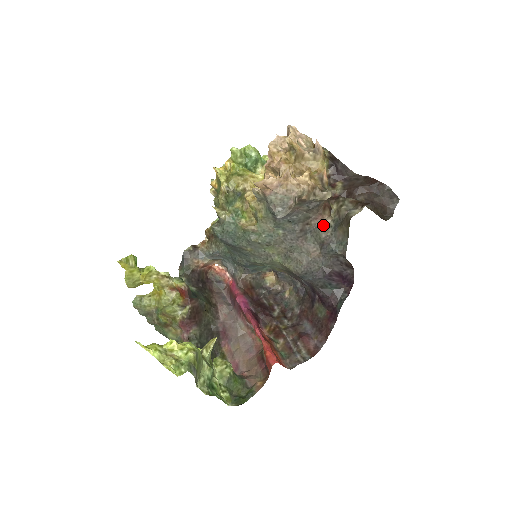
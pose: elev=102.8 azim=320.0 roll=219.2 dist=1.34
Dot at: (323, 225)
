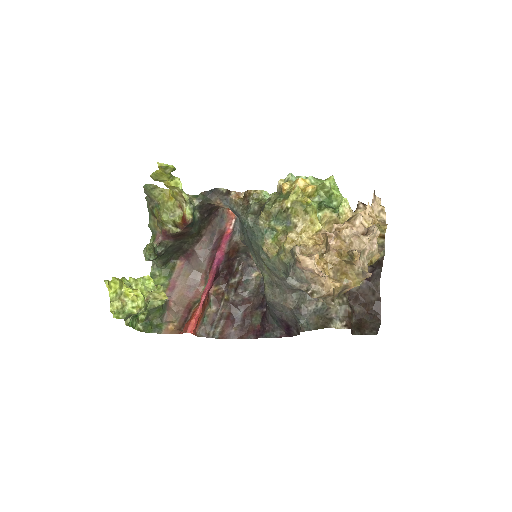
Dot at: (314, 298)
